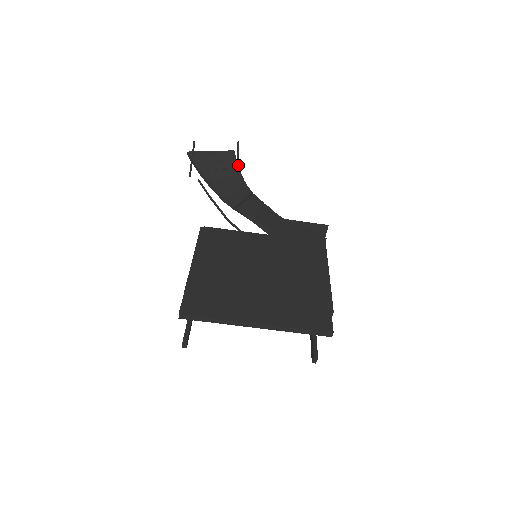
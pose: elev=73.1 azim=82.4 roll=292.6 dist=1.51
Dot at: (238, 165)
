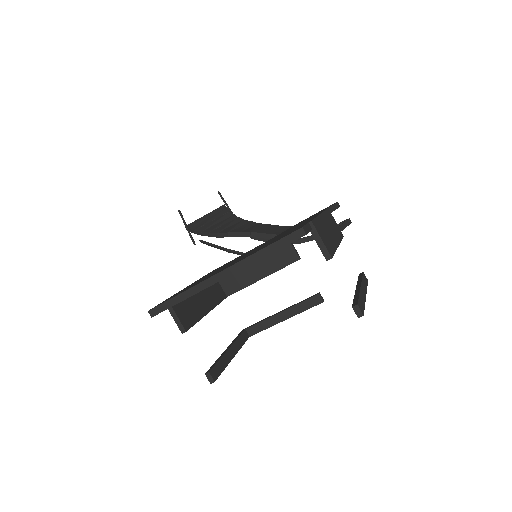
Dot at: (229, 210)
